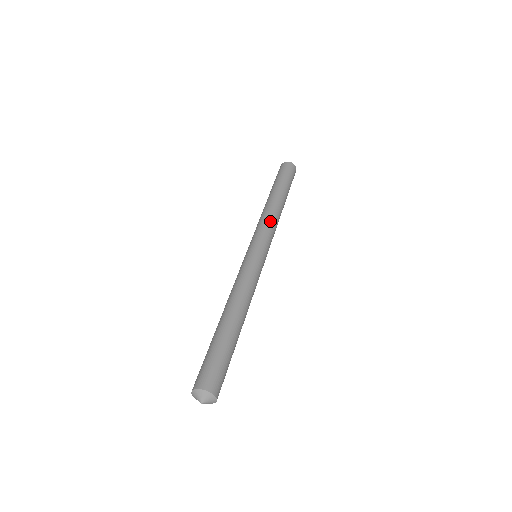
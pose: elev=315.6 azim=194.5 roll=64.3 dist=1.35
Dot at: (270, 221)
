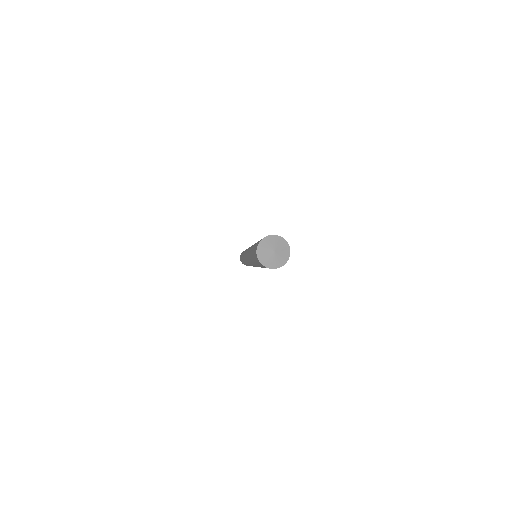
Dot at: occluded
